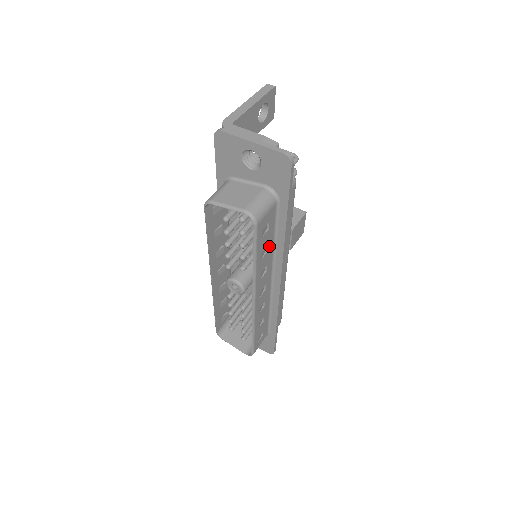
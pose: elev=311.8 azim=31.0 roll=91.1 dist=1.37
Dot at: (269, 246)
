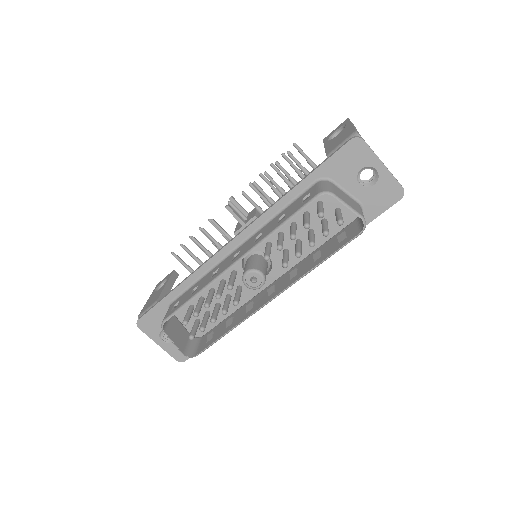
Dot at: occluded
